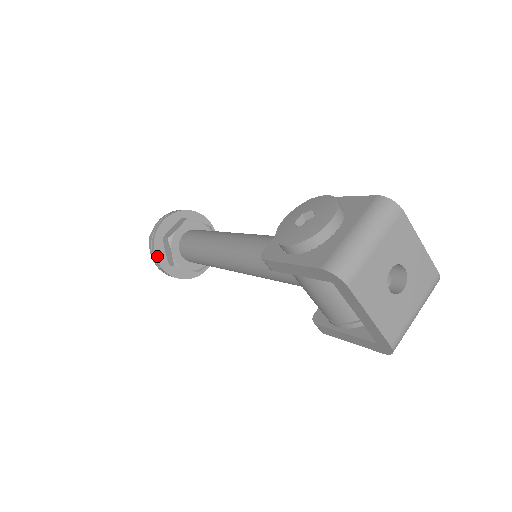
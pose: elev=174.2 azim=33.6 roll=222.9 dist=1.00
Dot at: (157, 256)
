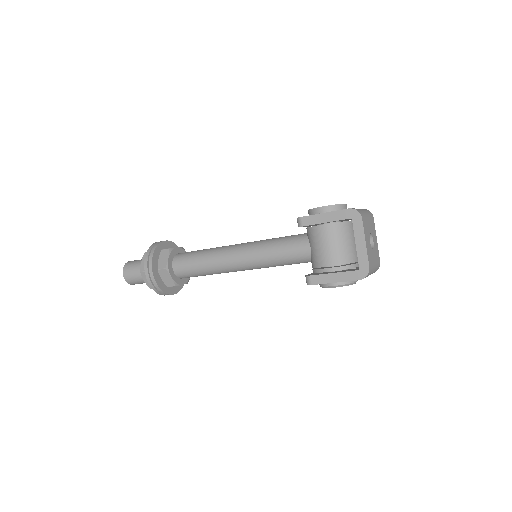
Dot at: (153, 258)
